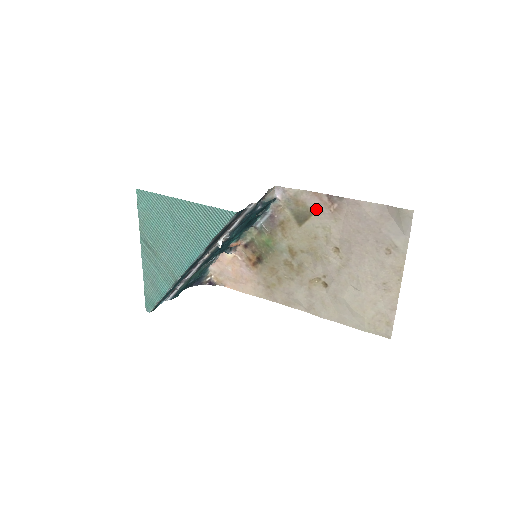
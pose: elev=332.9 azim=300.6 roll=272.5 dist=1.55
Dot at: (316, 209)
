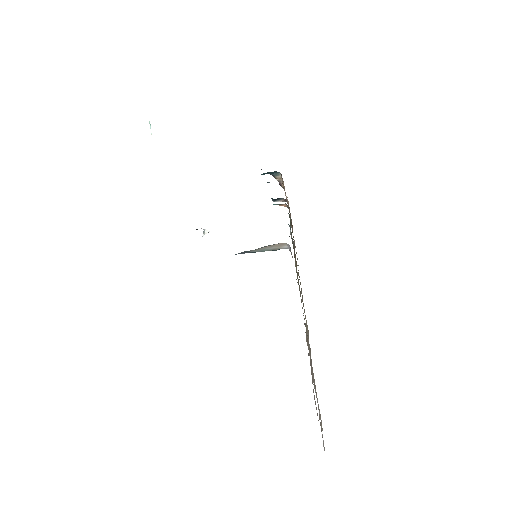
Dot at: occluded
